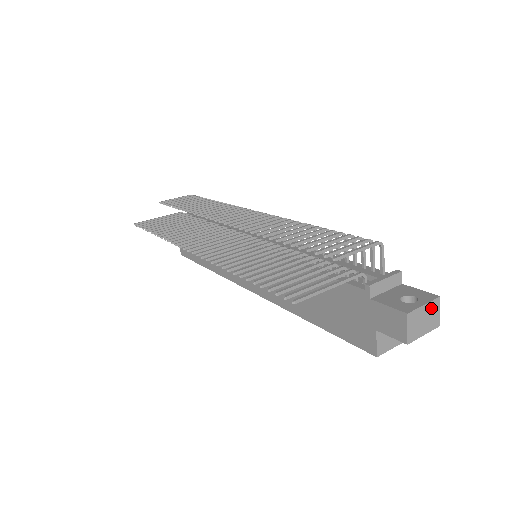
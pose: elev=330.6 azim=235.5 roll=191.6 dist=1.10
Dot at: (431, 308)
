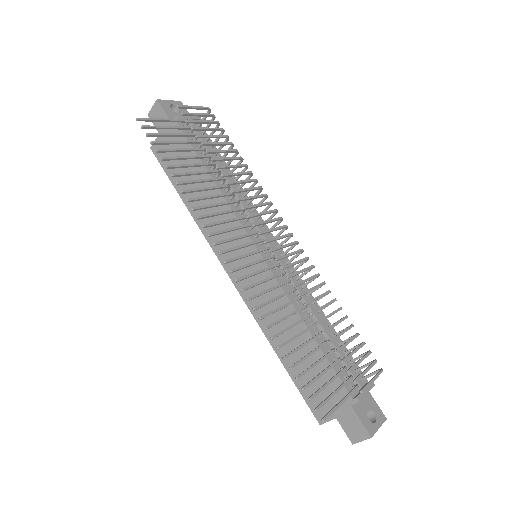
Dot at: (378, 425)
